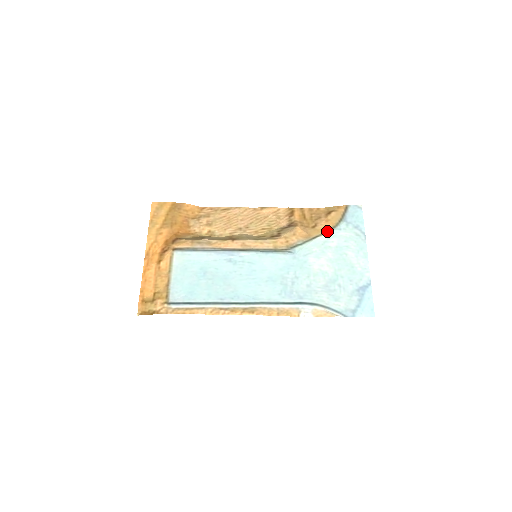
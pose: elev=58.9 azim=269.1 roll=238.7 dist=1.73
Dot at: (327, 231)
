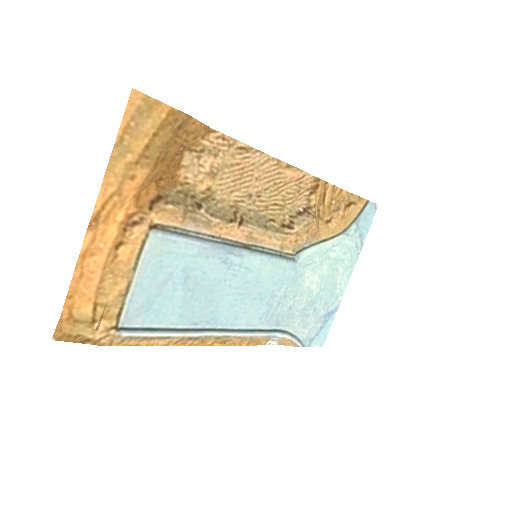
Dot at: (337, 235)
